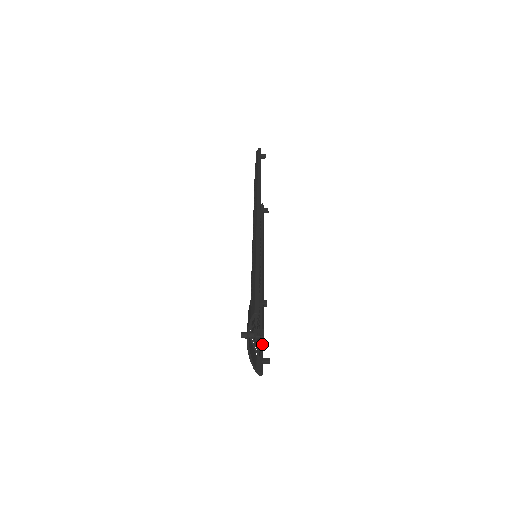
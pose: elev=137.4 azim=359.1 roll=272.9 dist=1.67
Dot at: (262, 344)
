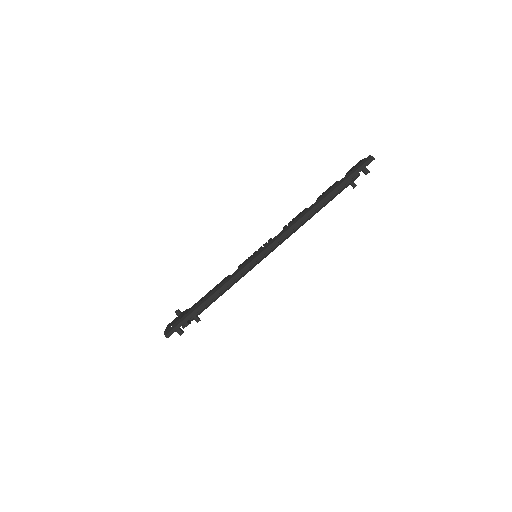
Dot at: (207, 306)
